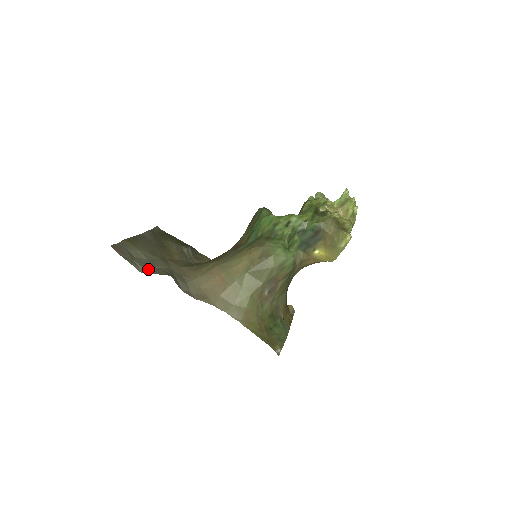
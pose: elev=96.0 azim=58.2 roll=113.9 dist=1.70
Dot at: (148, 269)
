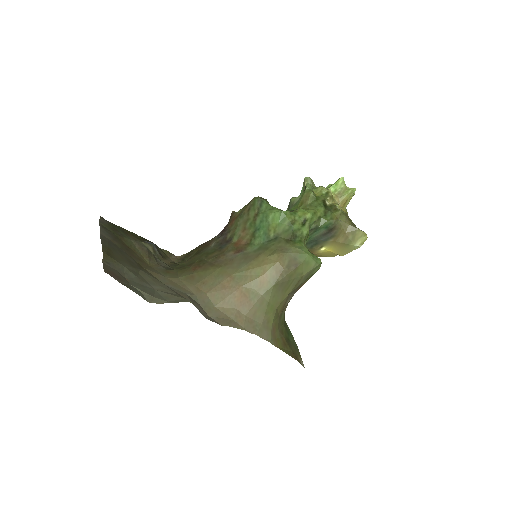
Dot at: (153, 295)
